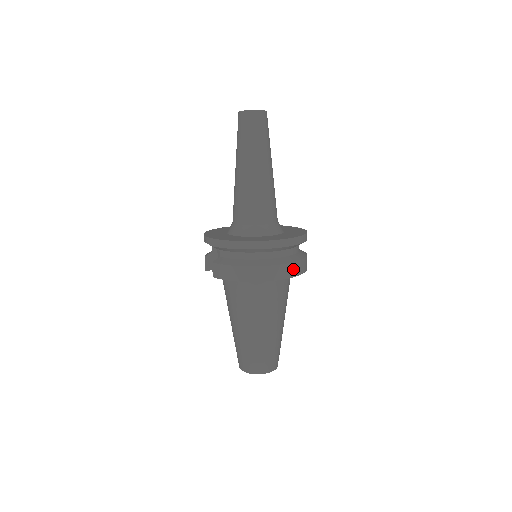
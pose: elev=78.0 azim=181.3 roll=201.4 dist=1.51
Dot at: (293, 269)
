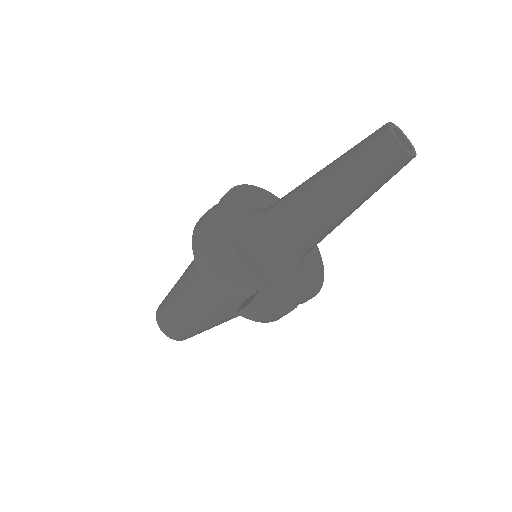
Dot at: occluded
